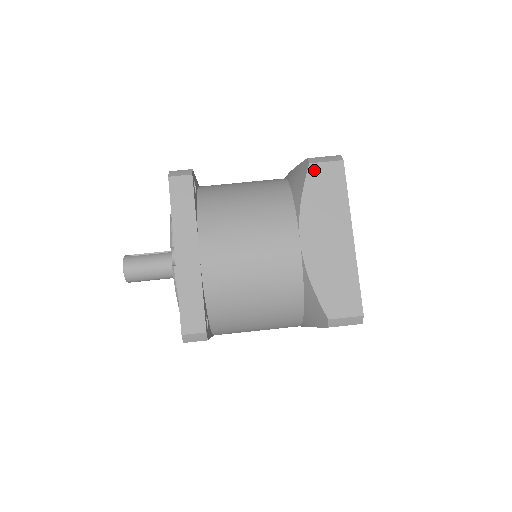
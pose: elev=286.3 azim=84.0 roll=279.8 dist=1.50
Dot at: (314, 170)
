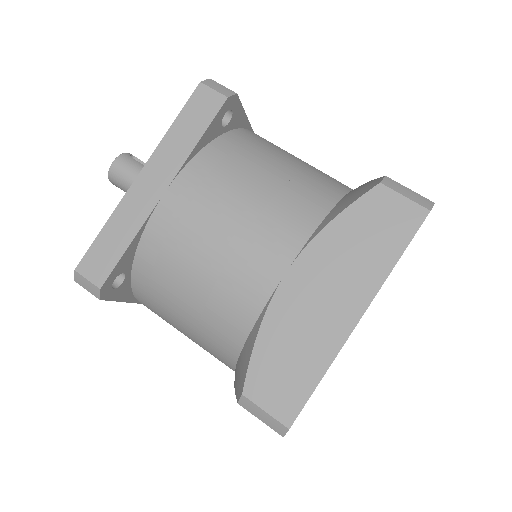
Dot at: (379, 195)
